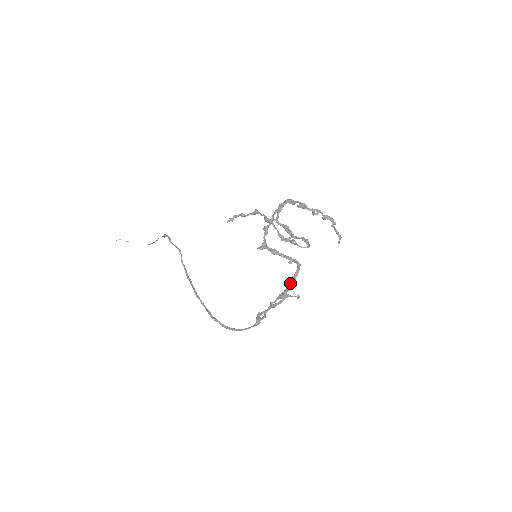
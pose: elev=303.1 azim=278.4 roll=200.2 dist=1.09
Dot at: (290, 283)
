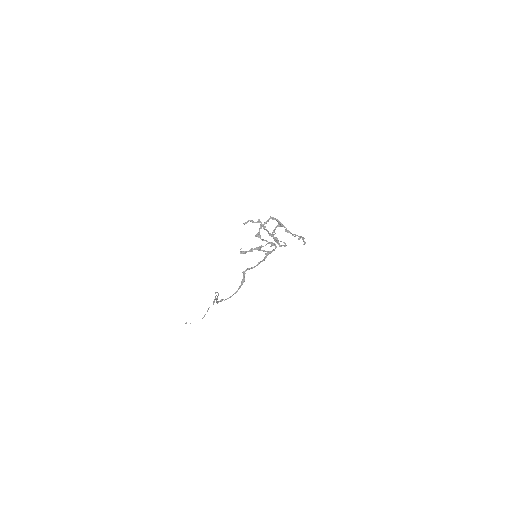
Dot at: (267, 252)
